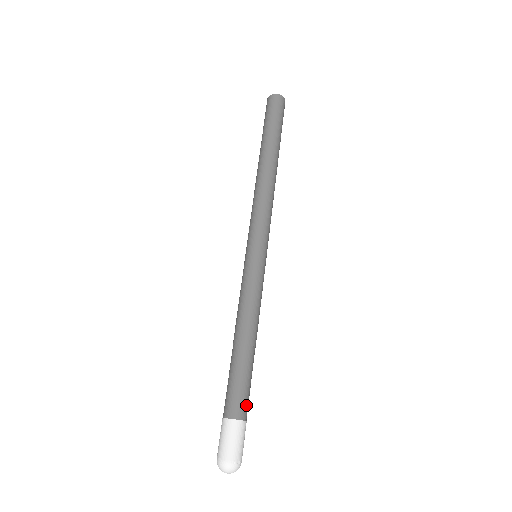
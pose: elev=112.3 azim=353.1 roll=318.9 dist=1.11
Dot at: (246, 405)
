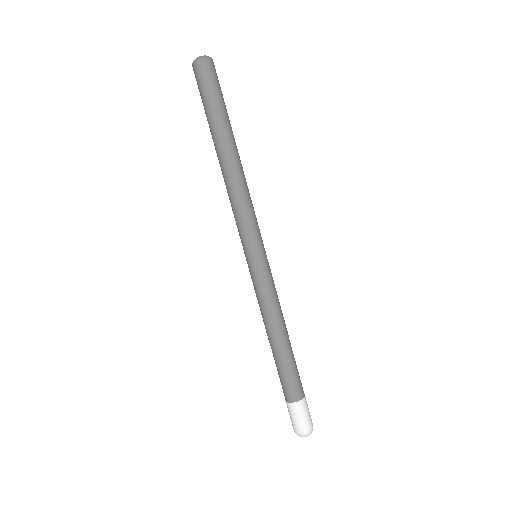
Dot at: (293, 390)
